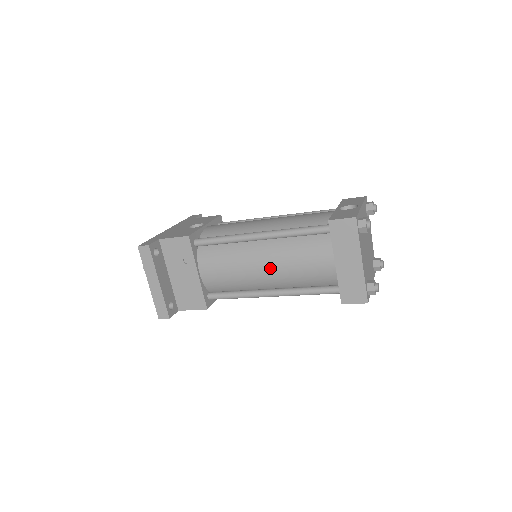
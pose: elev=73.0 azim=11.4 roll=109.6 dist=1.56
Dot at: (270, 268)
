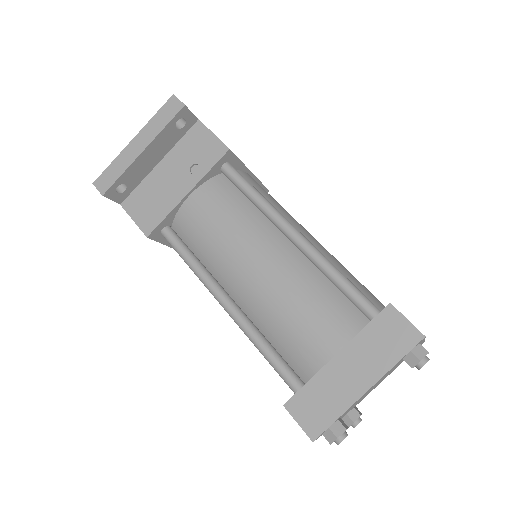
Dot at: (262, 275)
